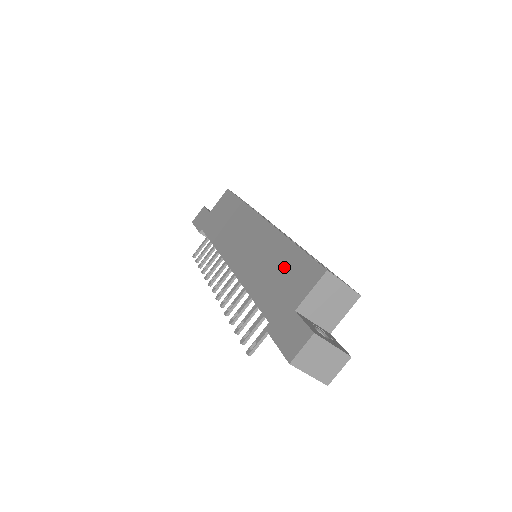
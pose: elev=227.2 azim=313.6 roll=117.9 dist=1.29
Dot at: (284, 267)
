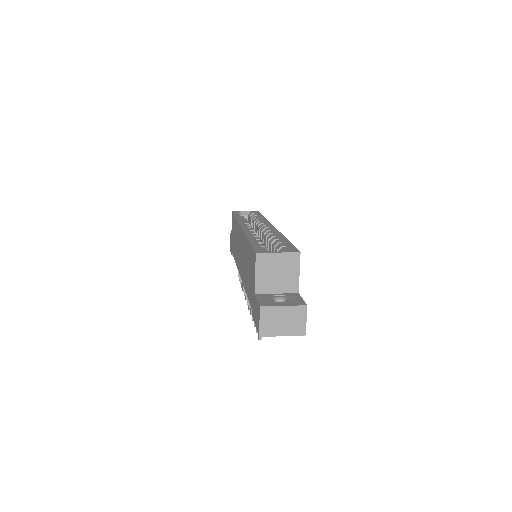
Dot at: (248, 262)
